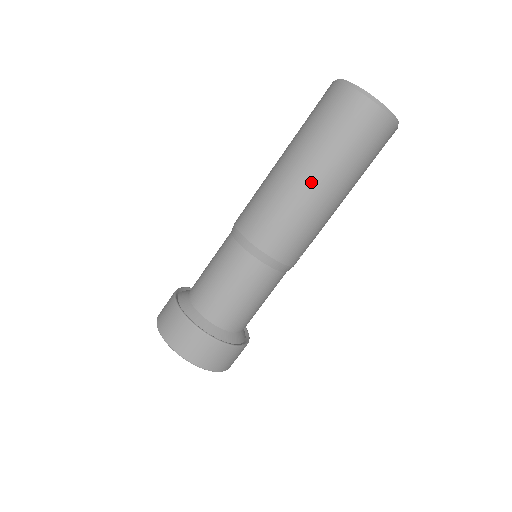
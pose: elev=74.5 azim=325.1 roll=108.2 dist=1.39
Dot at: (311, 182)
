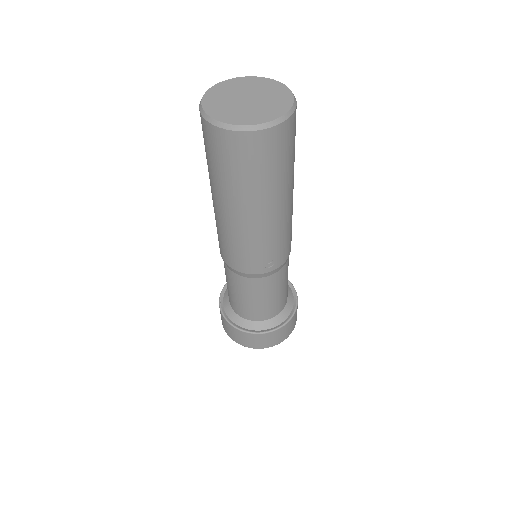
Dot at: (217, 205)
